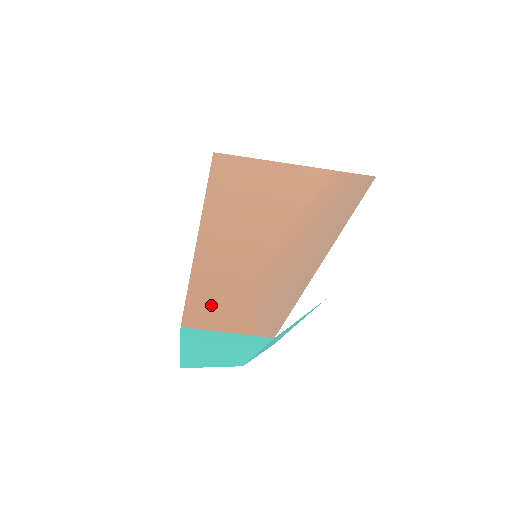
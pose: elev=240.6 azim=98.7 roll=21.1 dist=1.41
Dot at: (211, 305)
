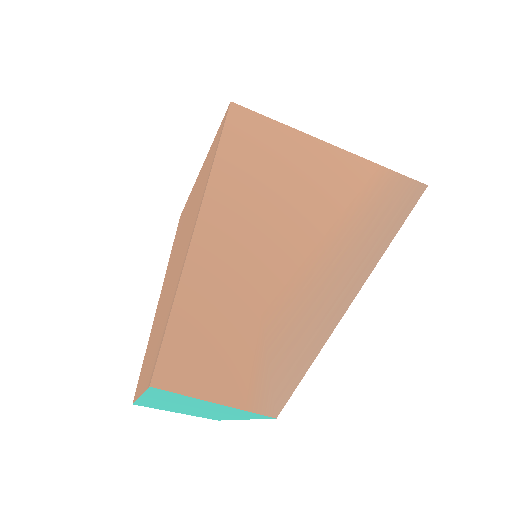
Dot at: (197, 354)
